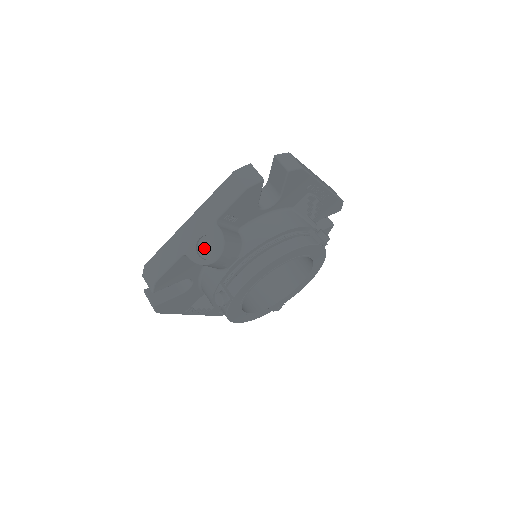
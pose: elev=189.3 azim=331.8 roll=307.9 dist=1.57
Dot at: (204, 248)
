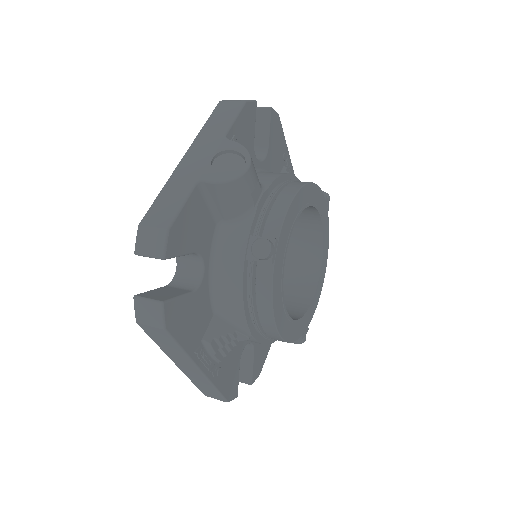
Dot at: (223, 168)
